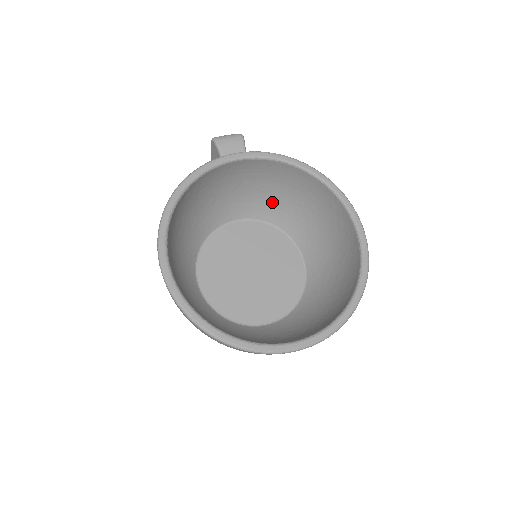
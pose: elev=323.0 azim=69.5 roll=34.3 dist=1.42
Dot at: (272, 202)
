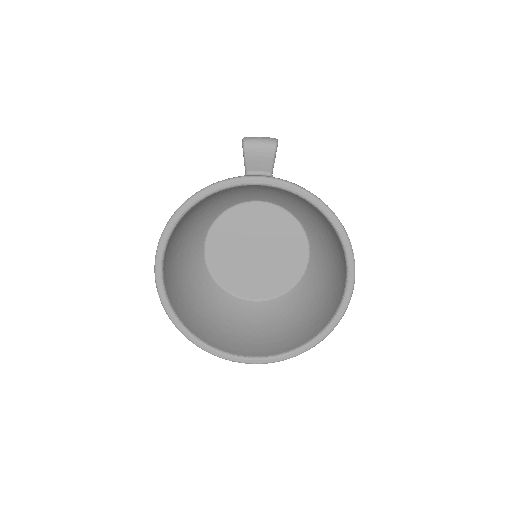
Dot at: (295, 203)
